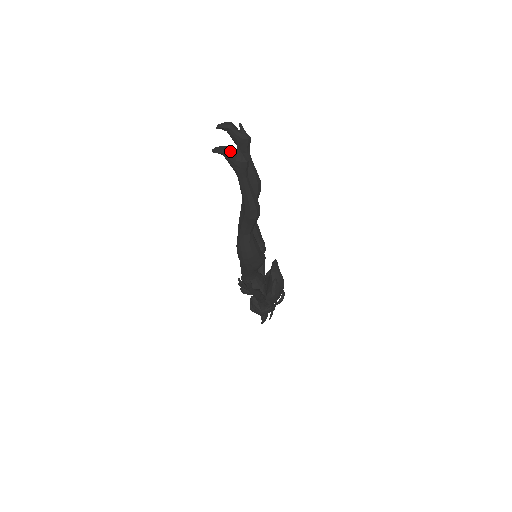
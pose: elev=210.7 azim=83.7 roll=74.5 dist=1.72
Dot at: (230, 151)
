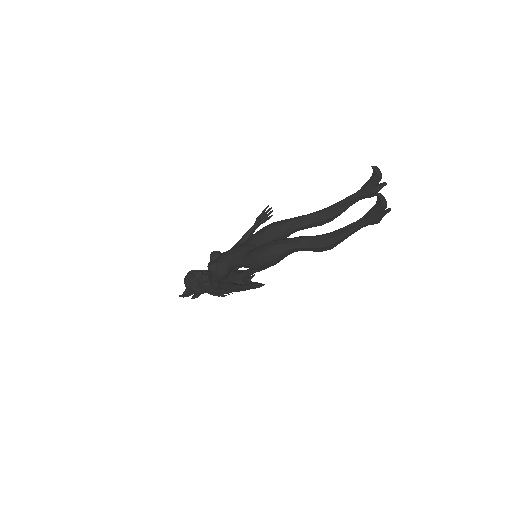
Dot at: occluded
